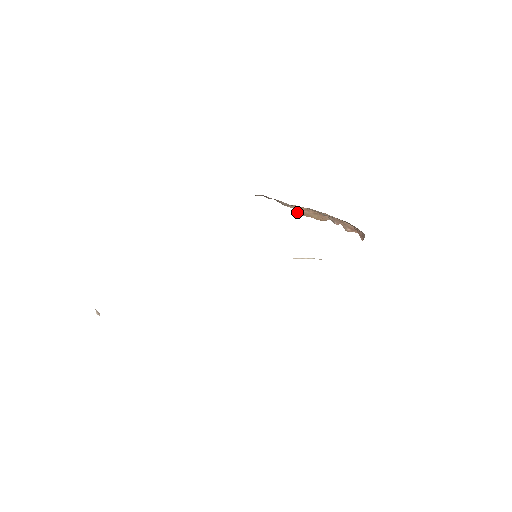
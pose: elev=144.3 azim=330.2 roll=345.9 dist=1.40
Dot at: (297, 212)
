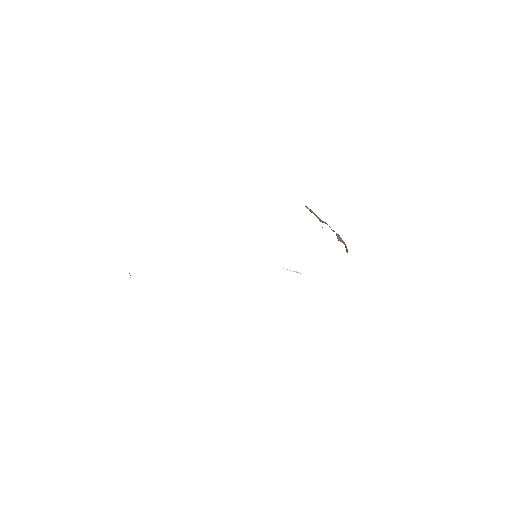
Dot at: (307, 207)
